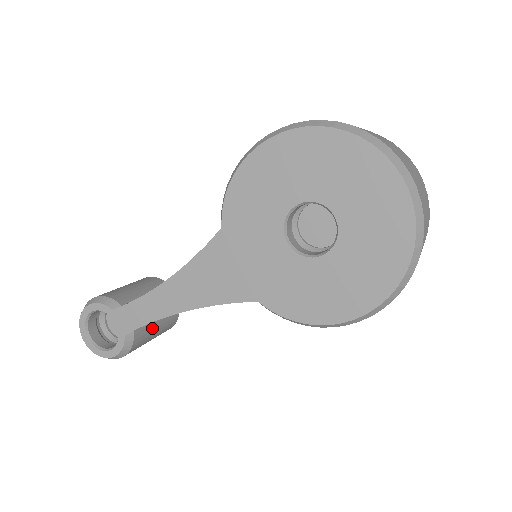
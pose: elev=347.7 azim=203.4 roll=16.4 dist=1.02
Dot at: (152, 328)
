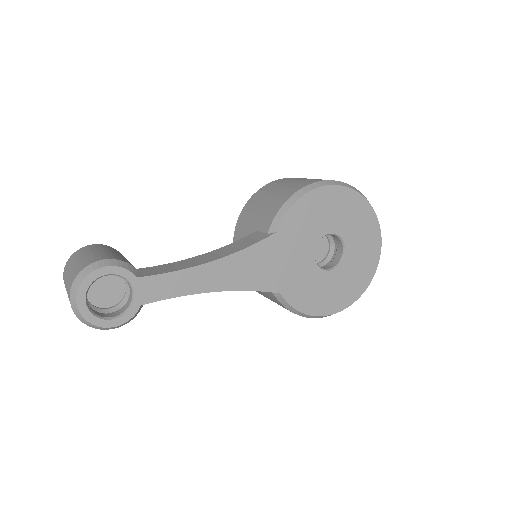
Dot at: occluded
